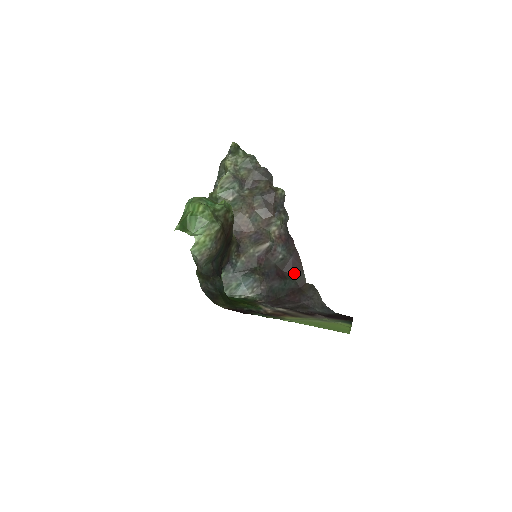
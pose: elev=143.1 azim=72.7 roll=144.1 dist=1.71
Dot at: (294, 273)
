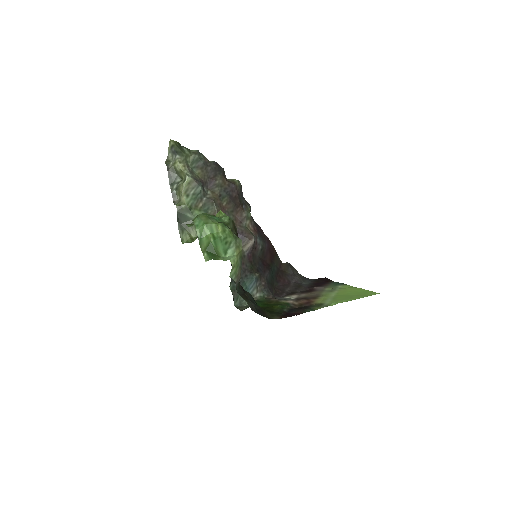
Dot at: (272, 258)
